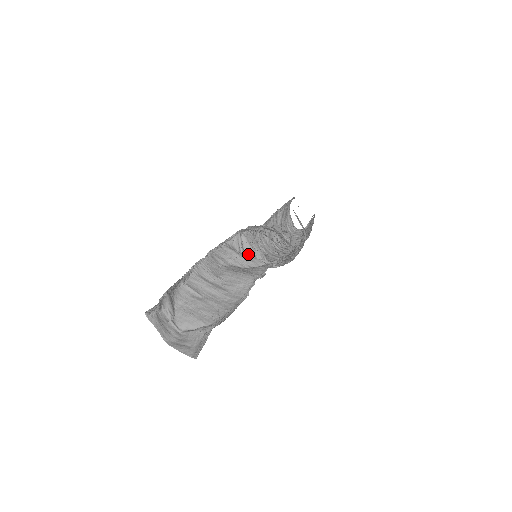
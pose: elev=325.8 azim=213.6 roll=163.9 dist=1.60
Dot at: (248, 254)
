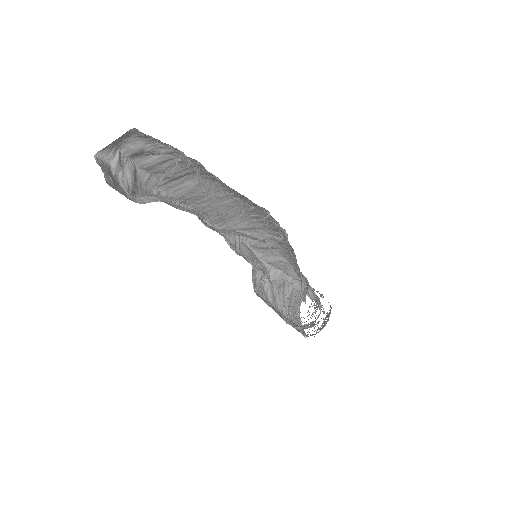
Dot at: (246, 256)
